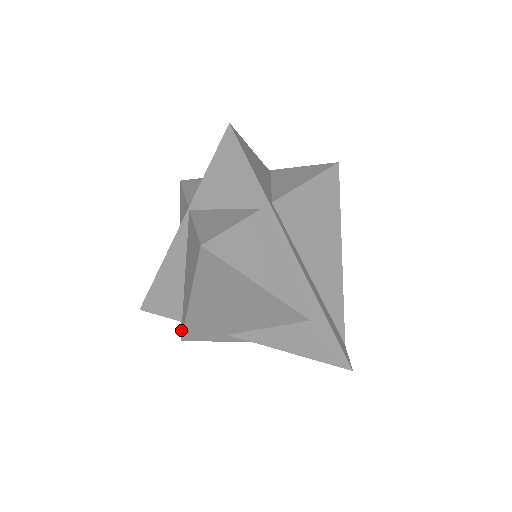
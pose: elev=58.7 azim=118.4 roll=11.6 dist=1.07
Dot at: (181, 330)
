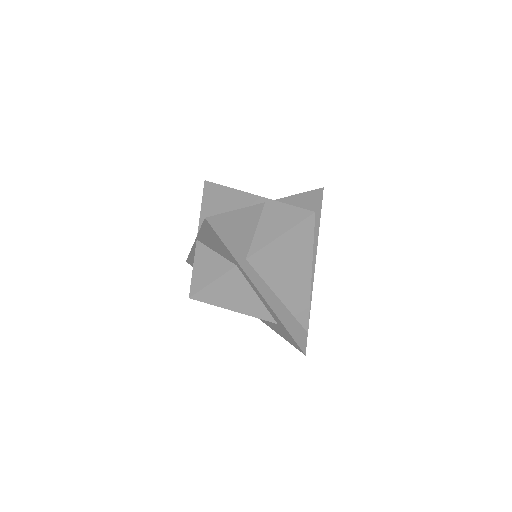
Dot at: occluded
